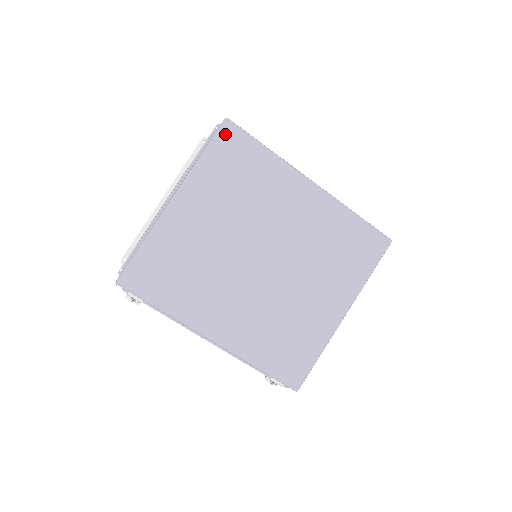
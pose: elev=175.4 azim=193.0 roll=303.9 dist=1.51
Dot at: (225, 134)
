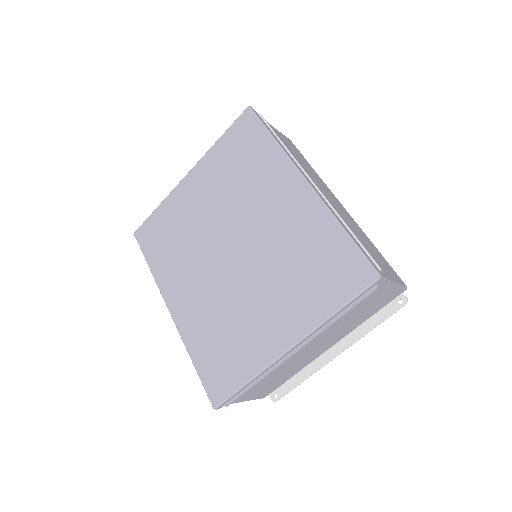
Dot at: (243, 121)
